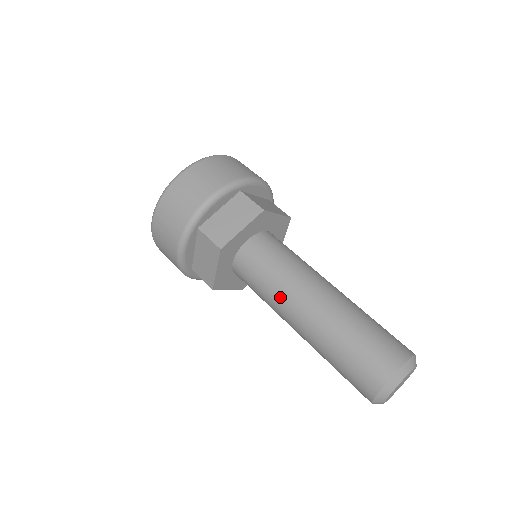
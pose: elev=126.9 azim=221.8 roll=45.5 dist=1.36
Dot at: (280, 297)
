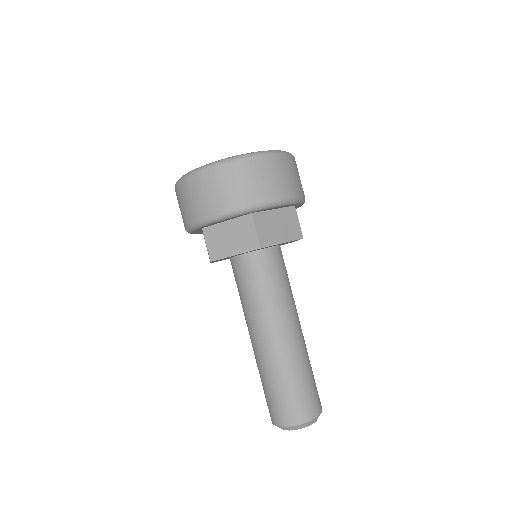
Dot at: (268, 313)
